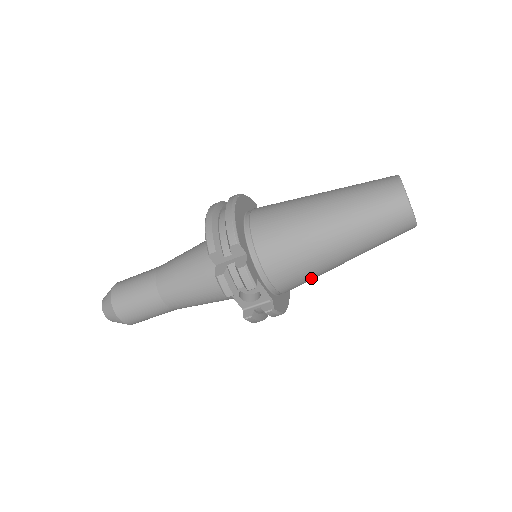
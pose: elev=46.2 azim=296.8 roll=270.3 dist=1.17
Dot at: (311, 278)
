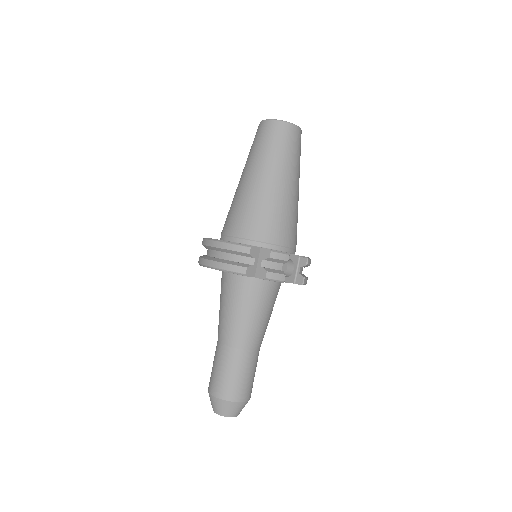
Dot at: (297, 221)
